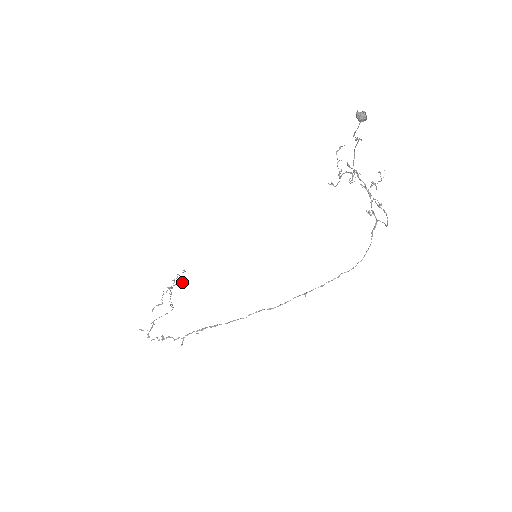
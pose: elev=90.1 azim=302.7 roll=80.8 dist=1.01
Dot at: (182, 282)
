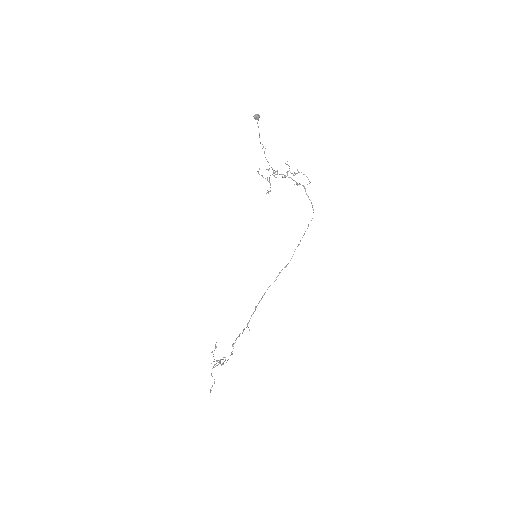
Dot at: (219, 360)
